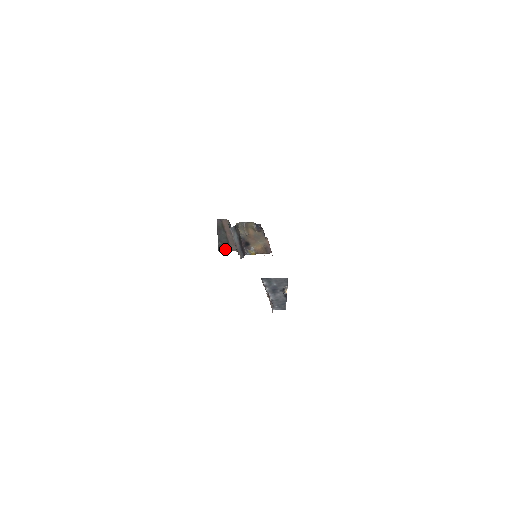
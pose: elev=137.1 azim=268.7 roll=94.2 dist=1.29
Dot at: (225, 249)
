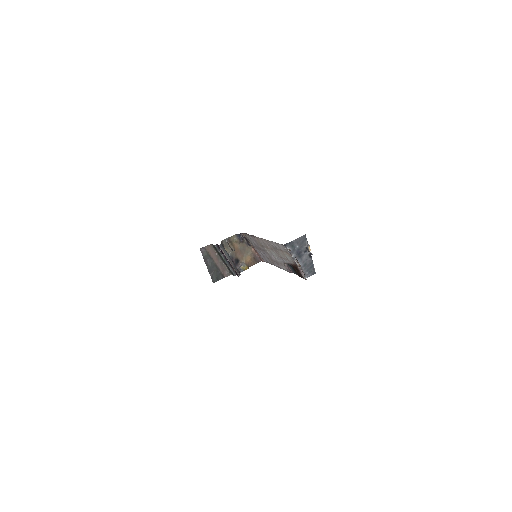
Dot at: (218, 279)
